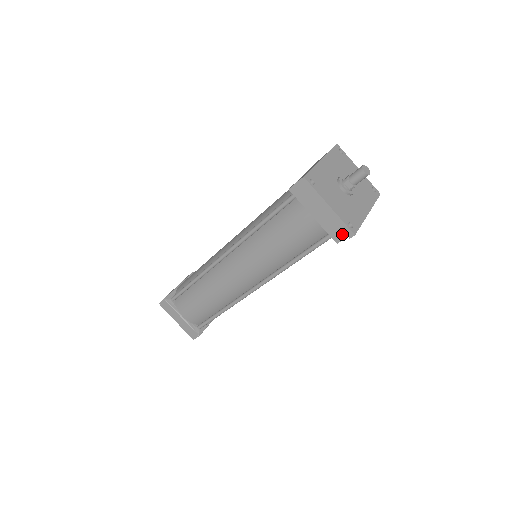
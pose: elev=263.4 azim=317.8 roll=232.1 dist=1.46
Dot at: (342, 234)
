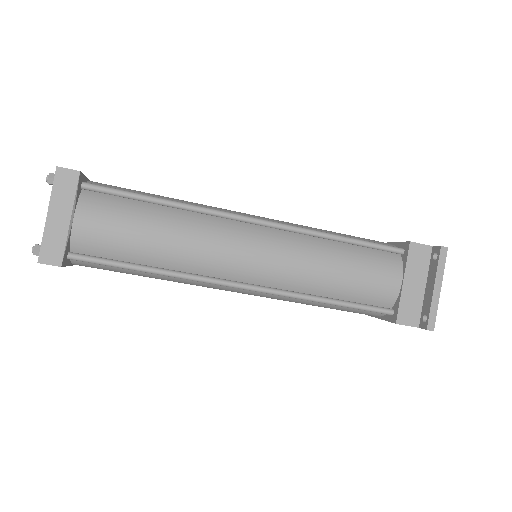
Dot at: (409, 320)
